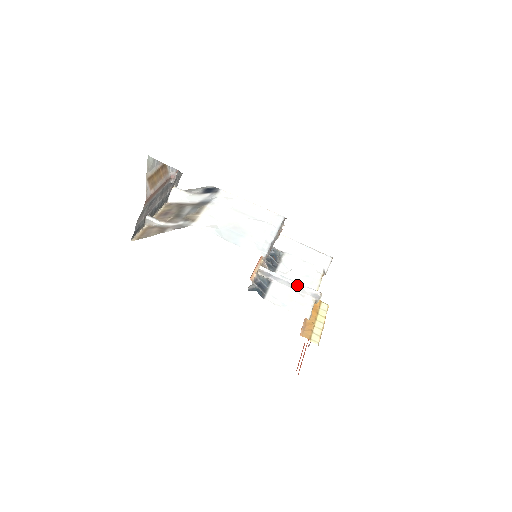
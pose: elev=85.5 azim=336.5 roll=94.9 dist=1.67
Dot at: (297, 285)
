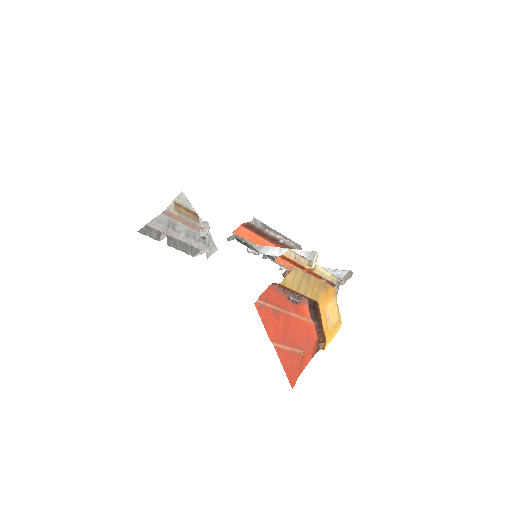
Dot at: occluded
